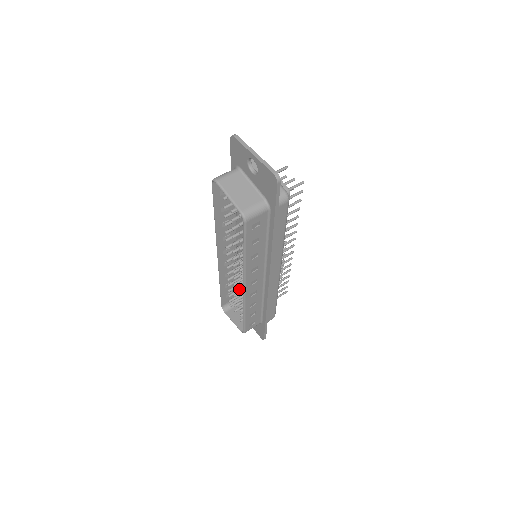
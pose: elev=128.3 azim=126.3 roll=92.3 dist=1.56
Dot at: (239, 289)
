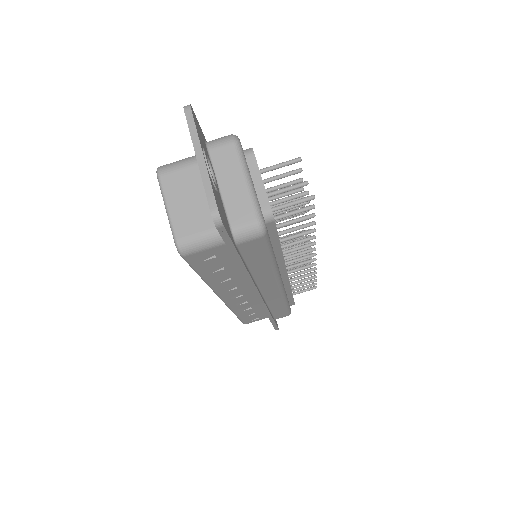
Dot at: occluded
